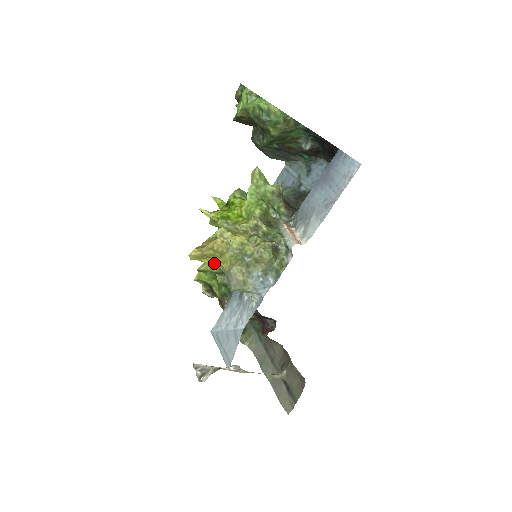
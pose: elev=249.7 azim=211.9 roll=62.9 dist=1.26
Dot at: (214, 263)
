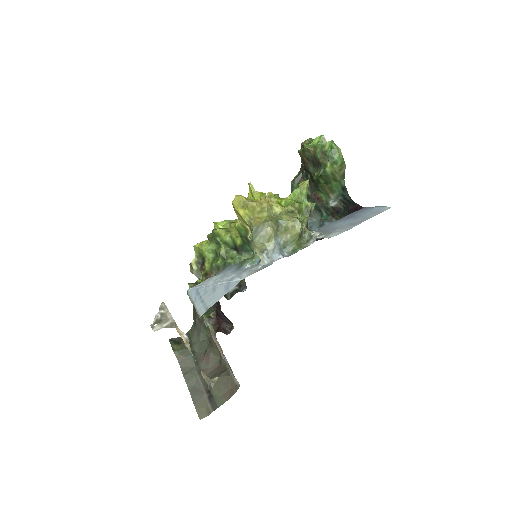
Dot at: (248, 217)
